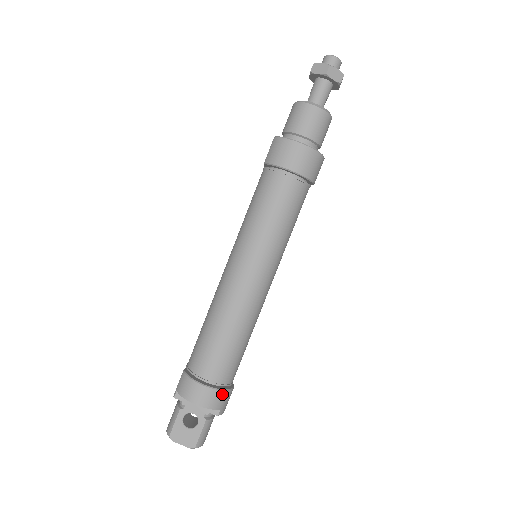
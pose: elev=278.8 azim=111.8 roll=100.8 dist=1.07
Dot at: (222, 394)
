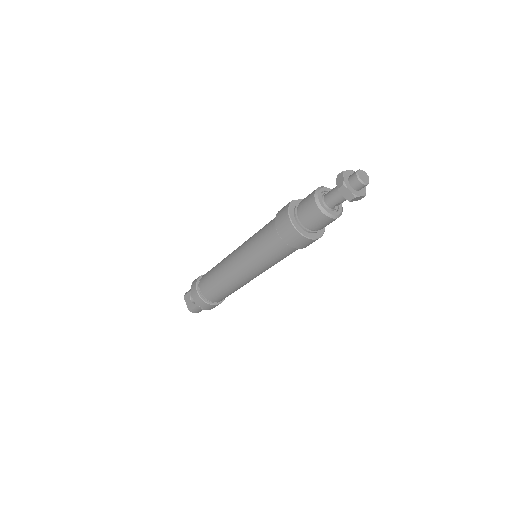
Dot at: (205, 303)
